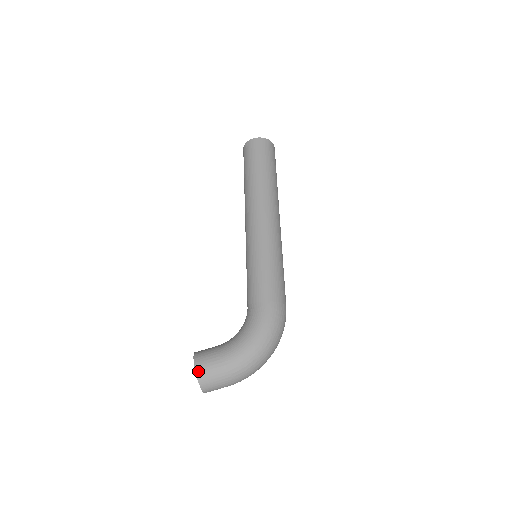
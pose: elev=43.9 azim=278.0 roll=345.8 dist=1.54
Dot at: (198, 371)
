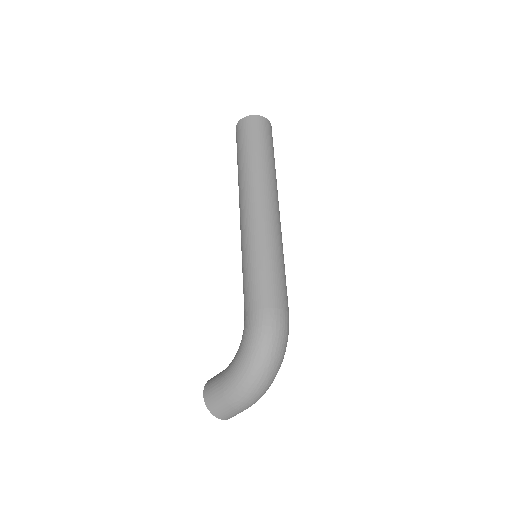
Dot at: (206, 401)
